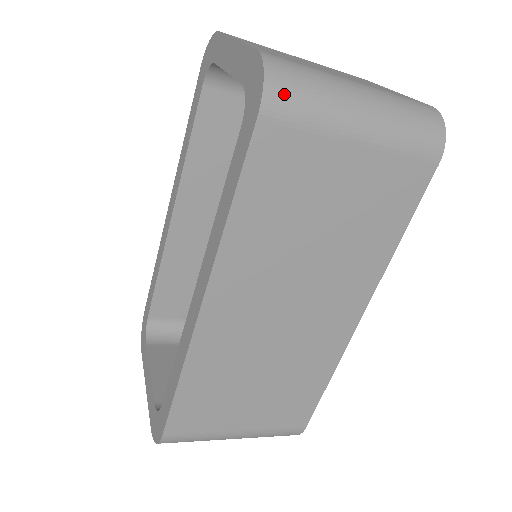
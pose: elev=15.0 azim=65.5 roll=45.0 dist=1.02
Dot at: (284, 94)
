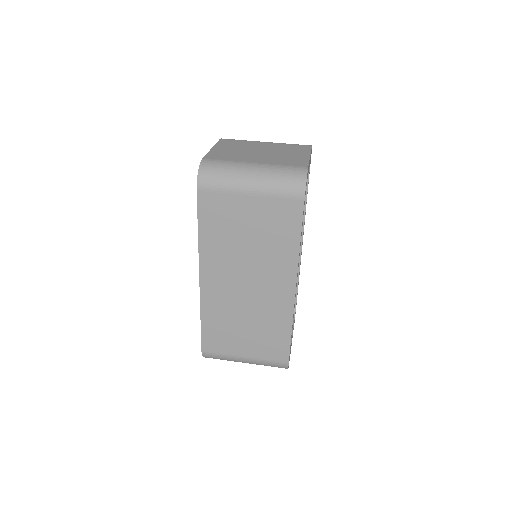
Dot at: (207, 178)
